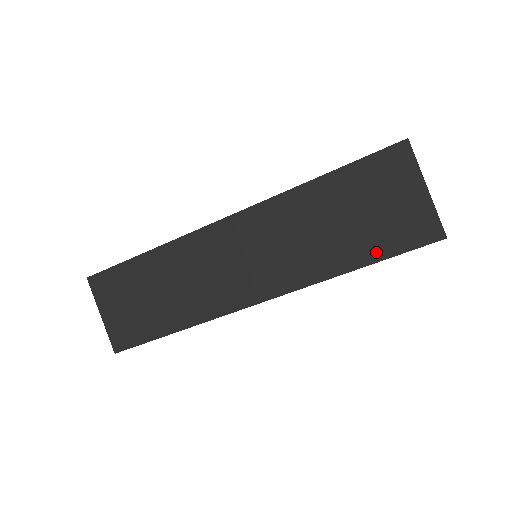
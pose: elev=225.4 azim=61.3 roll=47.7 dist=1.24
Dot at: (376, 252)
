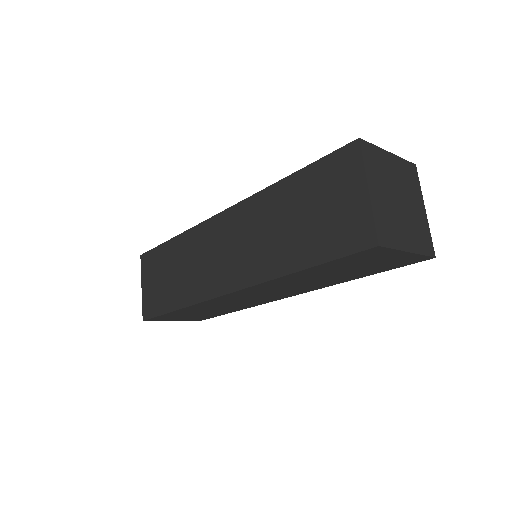
Dot at: (317, 254)
